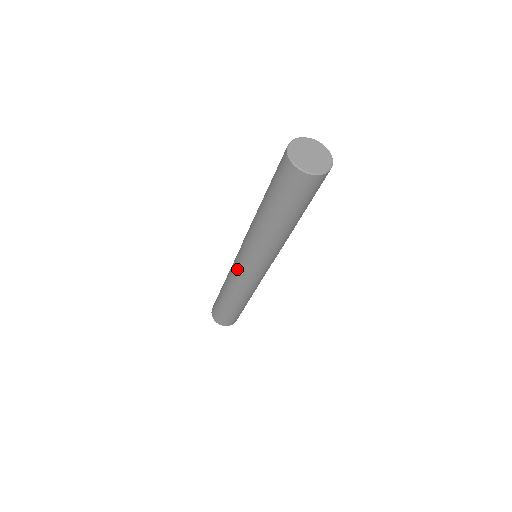
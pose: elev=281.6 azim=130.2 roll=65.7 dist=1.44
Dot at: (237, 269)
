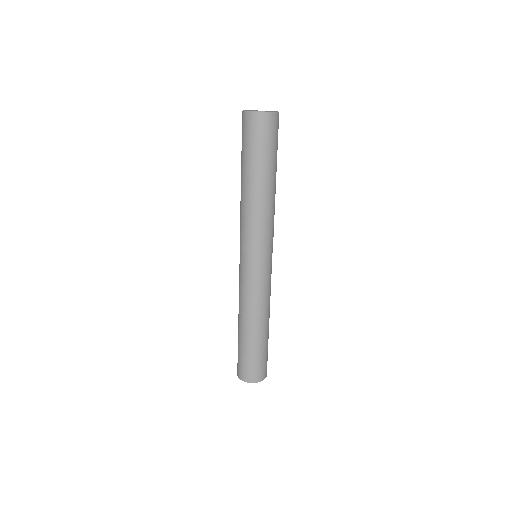
Dot at: occluded
